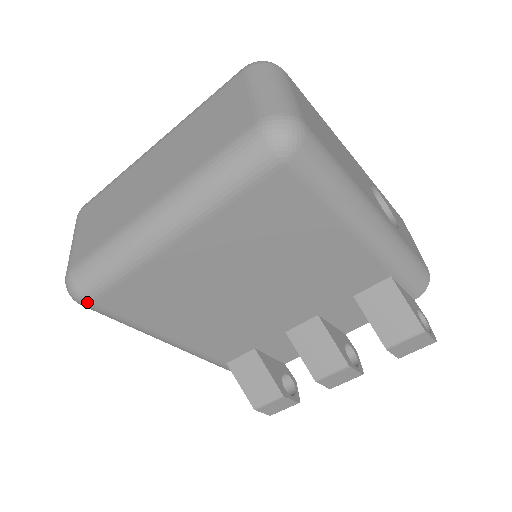
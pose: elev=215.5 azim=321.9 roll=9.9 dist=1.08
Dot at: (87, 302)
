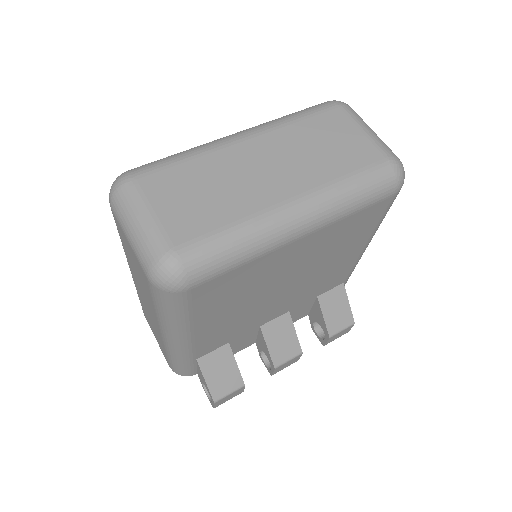
Dot at: (186, 289)
